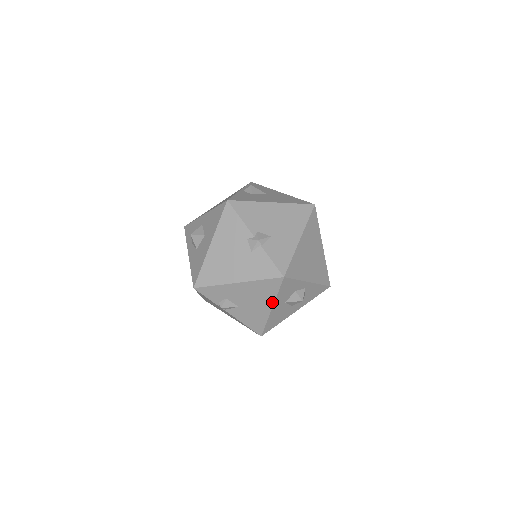
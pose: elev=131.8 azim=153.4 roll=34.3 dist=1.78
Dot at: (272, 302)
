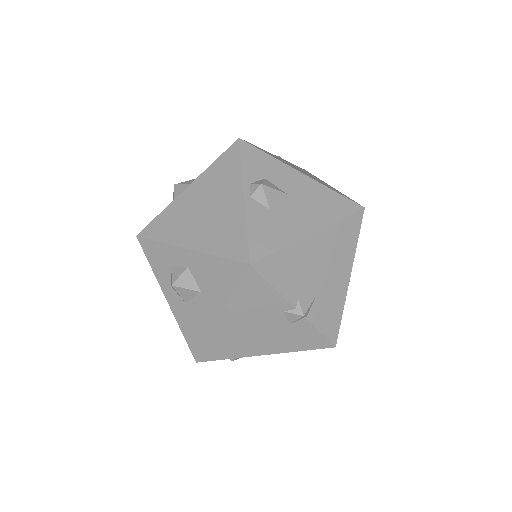
Dot at: occluded
